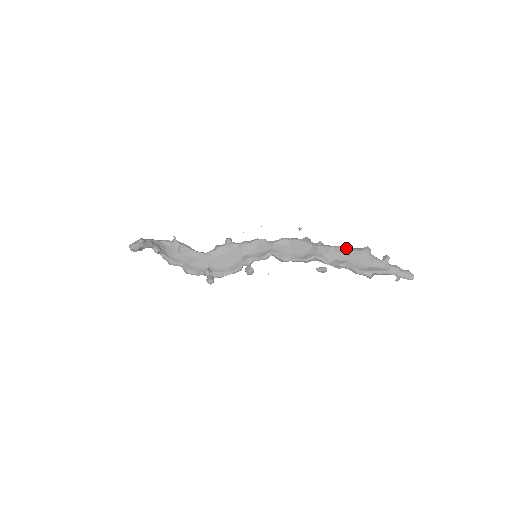
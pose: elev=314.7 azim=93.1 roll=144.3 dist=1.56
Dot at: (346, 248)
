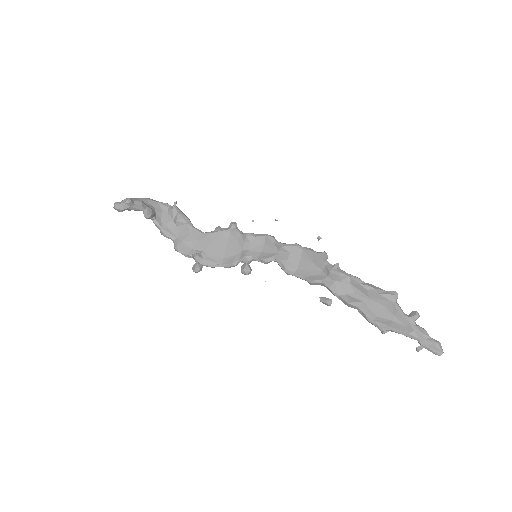
Dot at: (366, 284)
